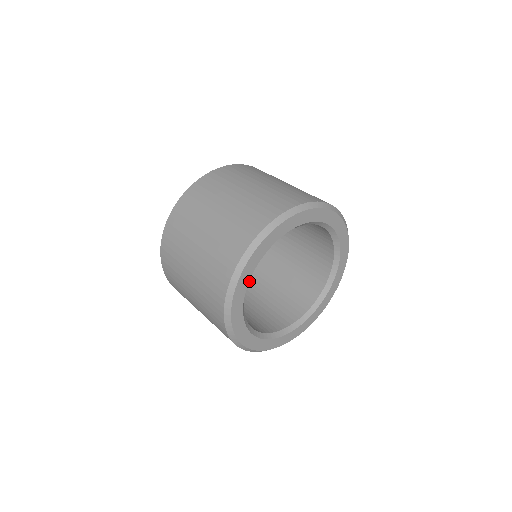
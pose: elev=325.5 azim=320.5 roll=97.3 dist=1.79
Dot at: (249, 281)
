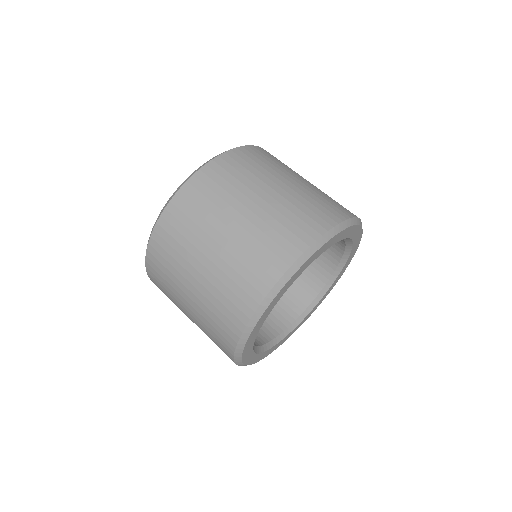
Dot at: occluded
